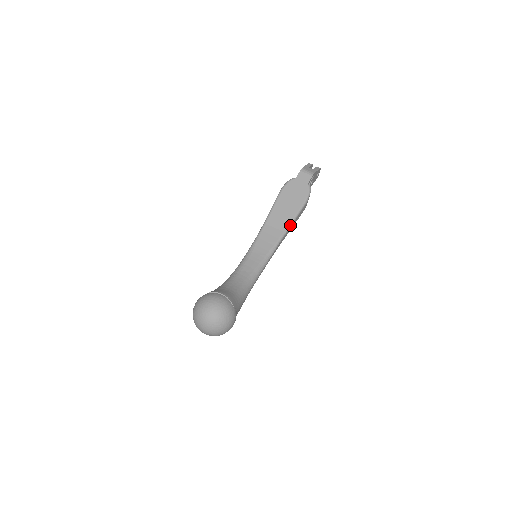
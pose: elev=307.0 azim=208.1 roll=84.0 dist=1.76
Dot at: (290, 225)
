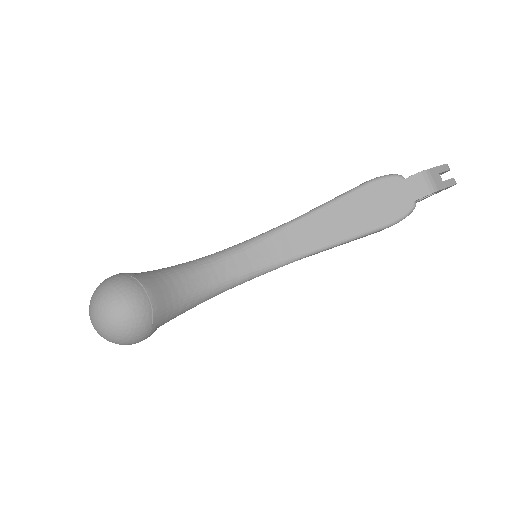
Dot at: (340, 243)
